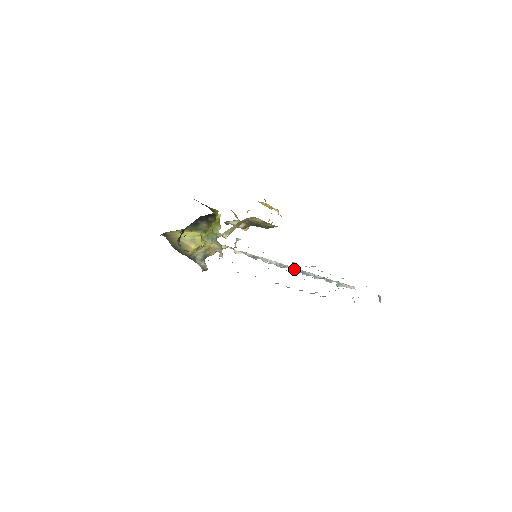
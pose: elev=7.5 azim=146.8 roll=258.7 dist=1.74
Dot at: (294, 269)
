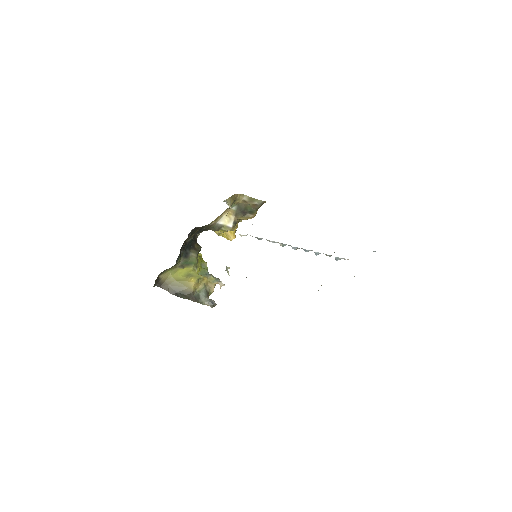
Dot at: (295, 248)
